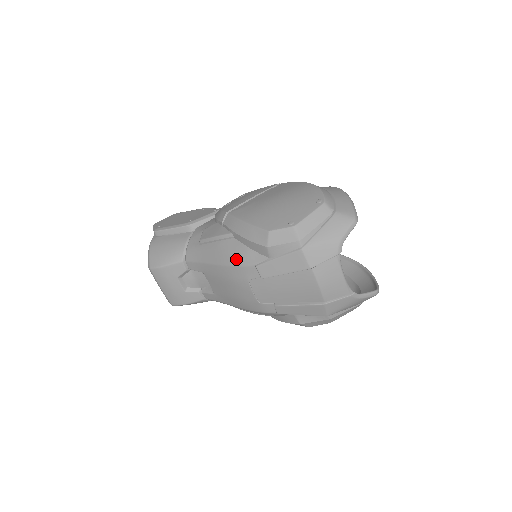
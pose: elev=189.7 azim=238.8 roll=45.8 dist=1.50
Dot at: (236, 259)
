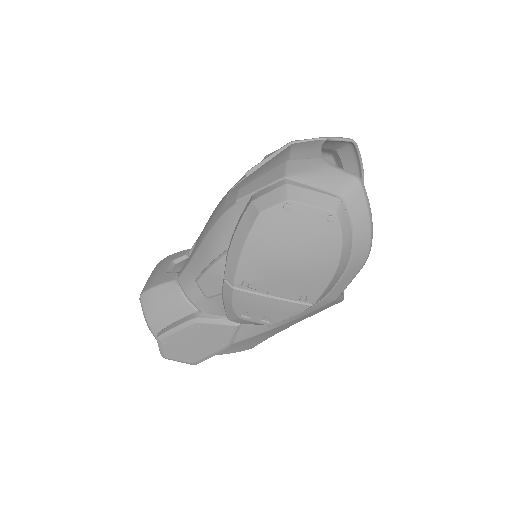
Dot at: occluded
